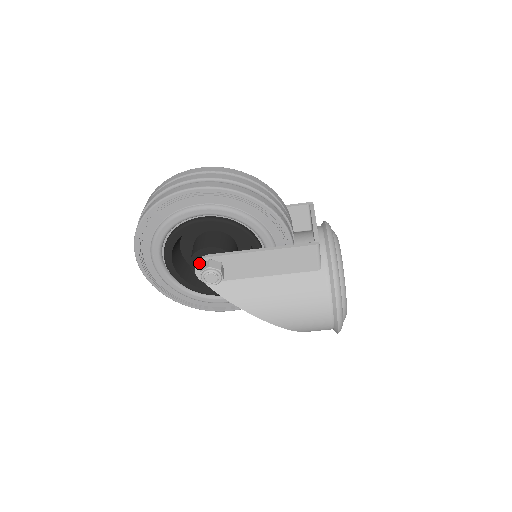
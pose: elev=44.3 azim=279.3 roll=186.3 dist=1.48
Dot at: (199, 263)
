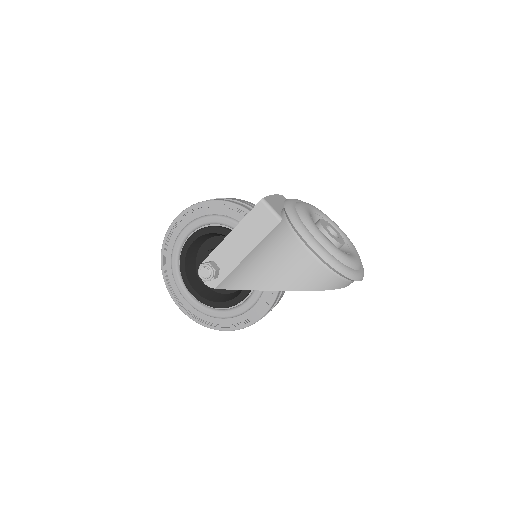
Dot at: occluded
